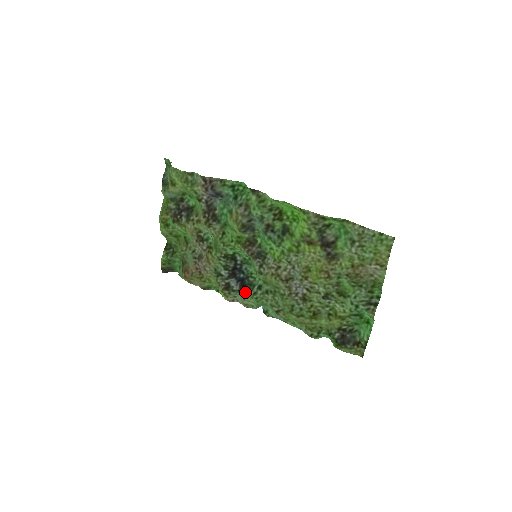
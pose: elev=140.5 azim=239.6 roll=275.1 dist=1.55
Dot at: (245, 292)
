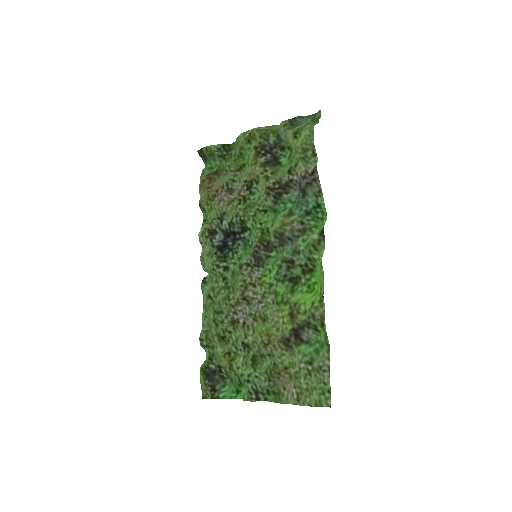
Dot at: (215, 254)
